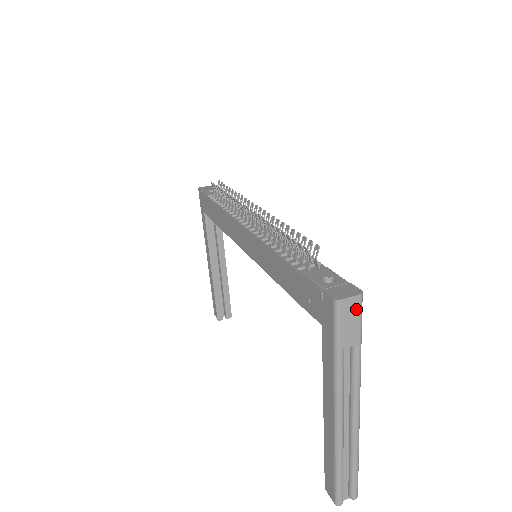
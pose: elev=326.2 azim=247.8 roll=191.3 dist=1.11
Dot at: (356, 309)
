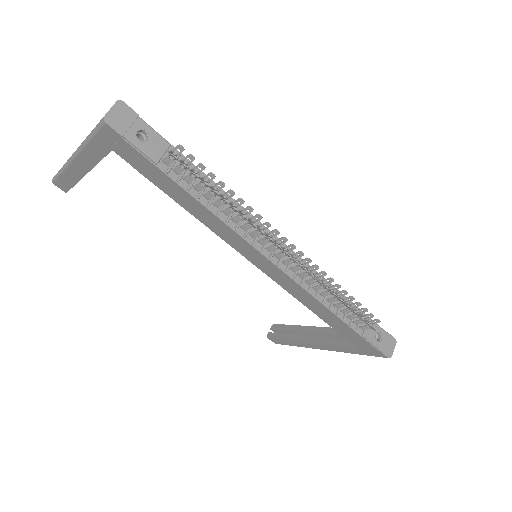
Dot at: occluded
